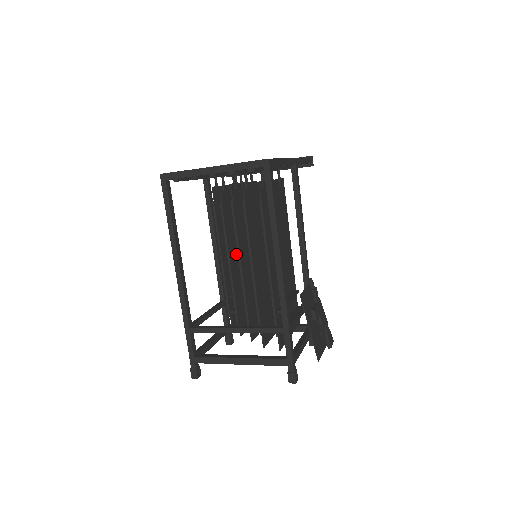
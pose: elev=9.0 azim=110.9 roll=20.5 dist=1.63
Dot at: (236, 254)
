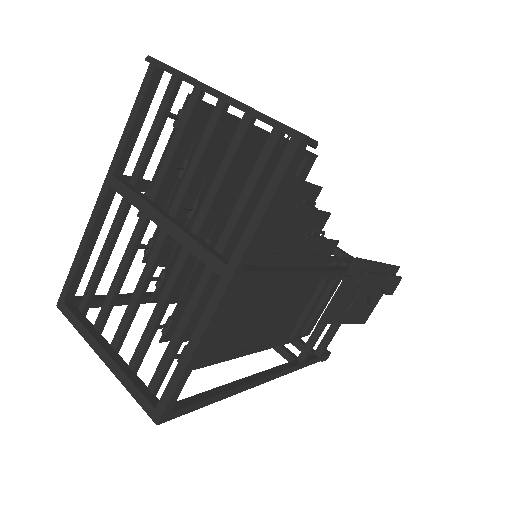
Dot at: occluded
